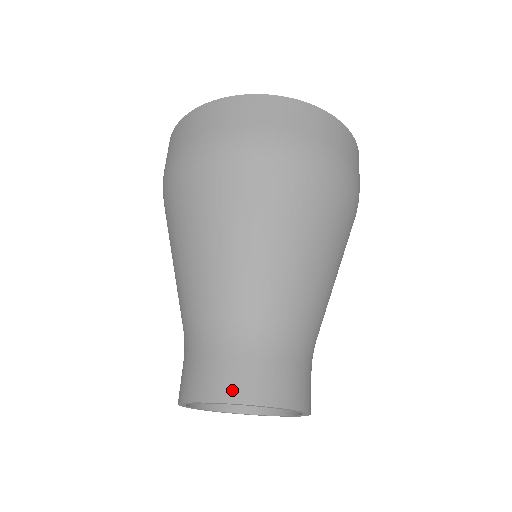
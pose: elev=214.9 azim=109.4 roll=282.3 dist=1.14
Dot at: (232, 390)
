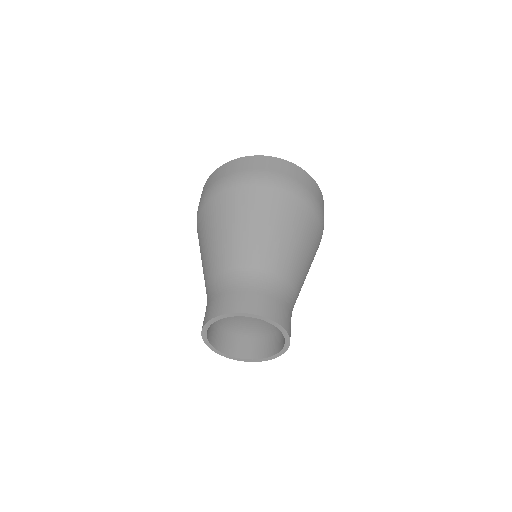
Dot at: (212, 313)
